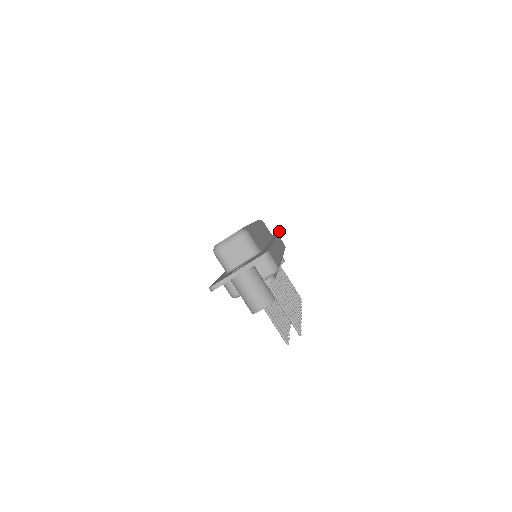
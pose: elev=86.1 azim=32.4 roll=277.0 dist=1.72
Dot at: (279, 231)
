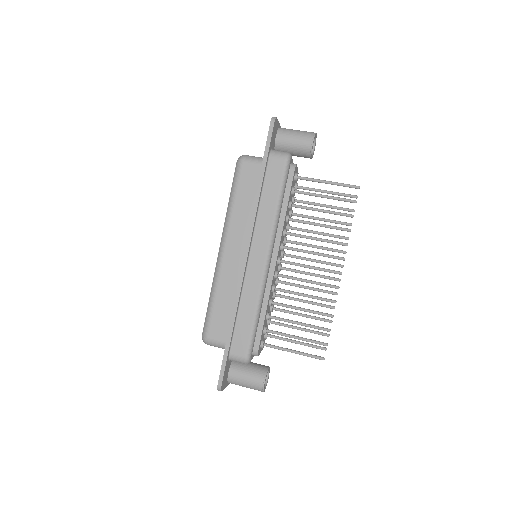
Dot at: occluded
